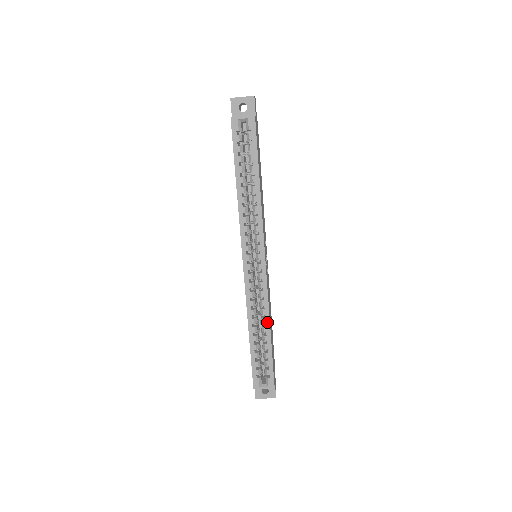
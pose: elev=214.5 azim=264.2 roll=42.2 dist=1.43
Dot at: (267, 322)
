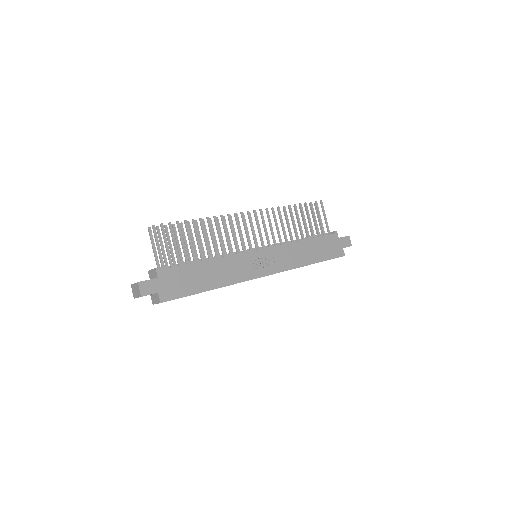
Dot at: occluded
